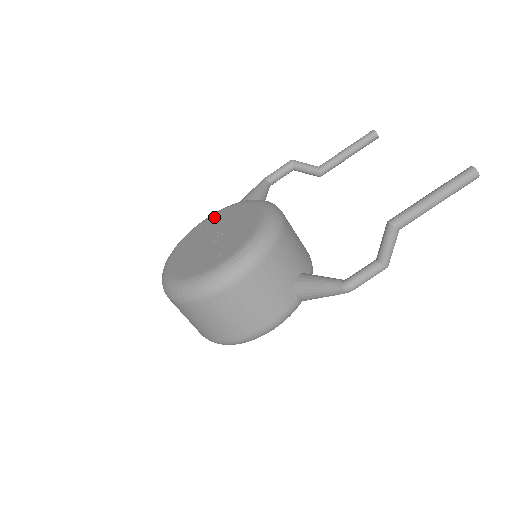
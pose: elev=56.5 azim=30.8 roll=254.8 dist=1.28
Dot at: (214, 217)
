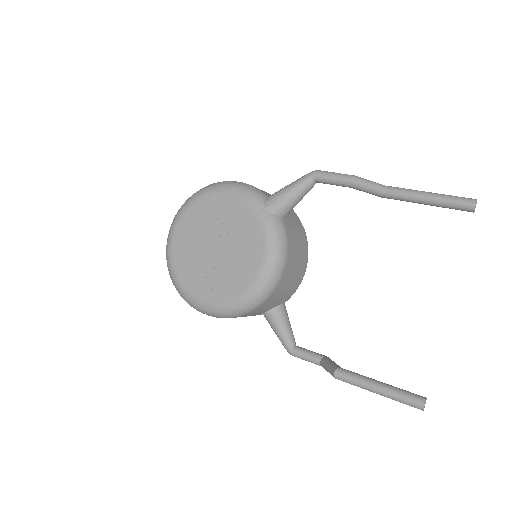
Dot at: (233, 205)
